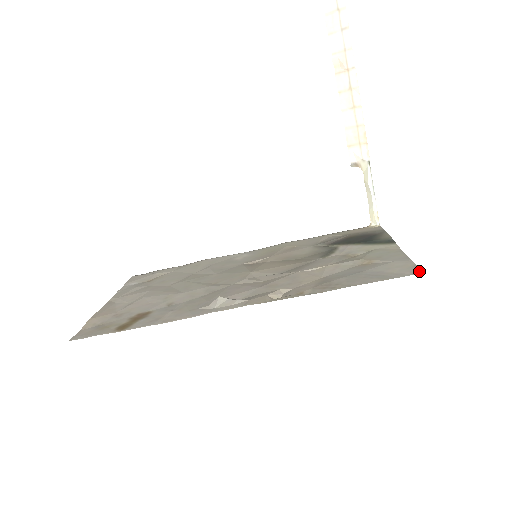
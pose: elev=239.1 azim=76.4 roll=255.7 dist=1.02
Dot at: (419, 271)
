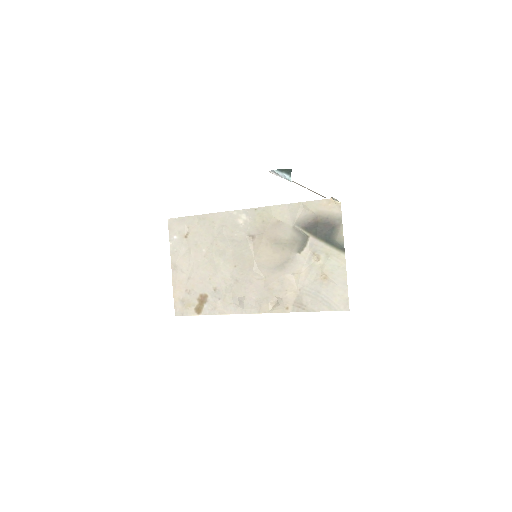
Dot at: (348, 308)
